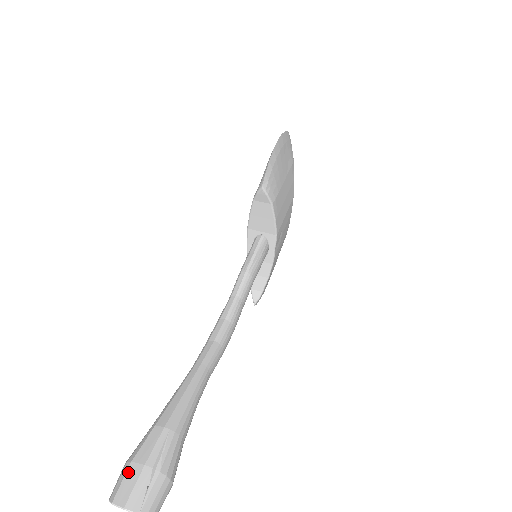
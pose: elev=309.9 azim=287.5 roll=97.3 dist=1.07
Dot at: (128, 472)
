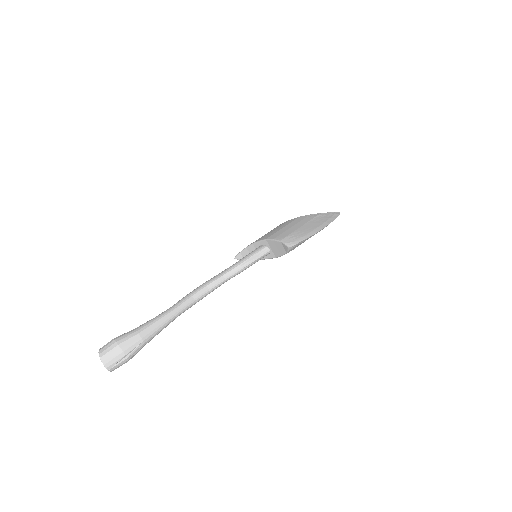
Dot at: (114, 349)
